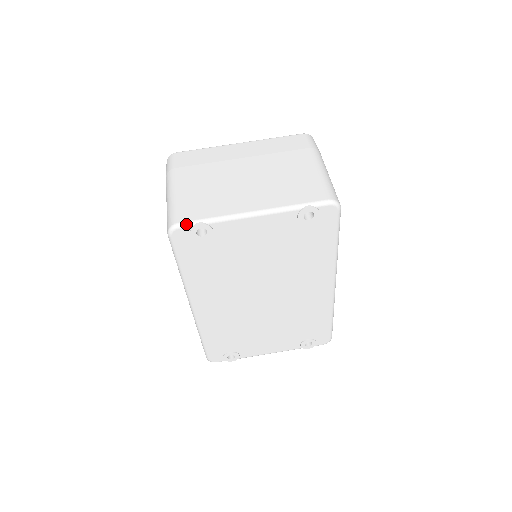
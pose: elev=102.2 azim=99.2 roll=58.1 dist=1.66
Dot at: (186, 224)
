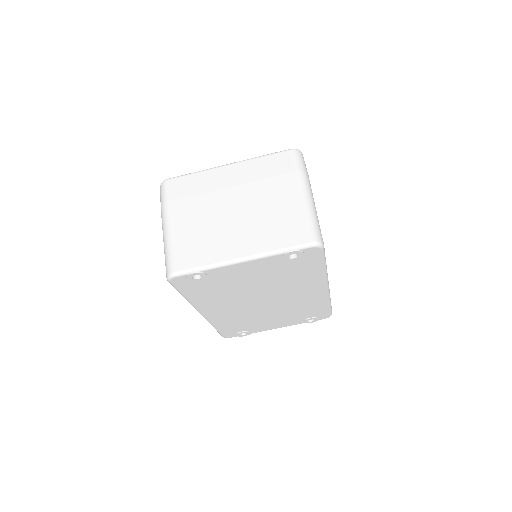
Dot at: (182, 273)
